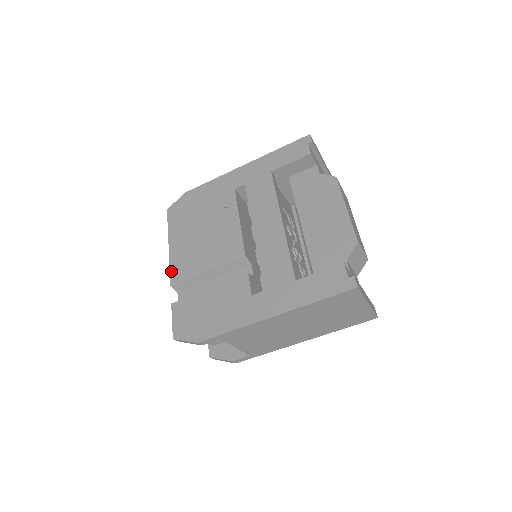
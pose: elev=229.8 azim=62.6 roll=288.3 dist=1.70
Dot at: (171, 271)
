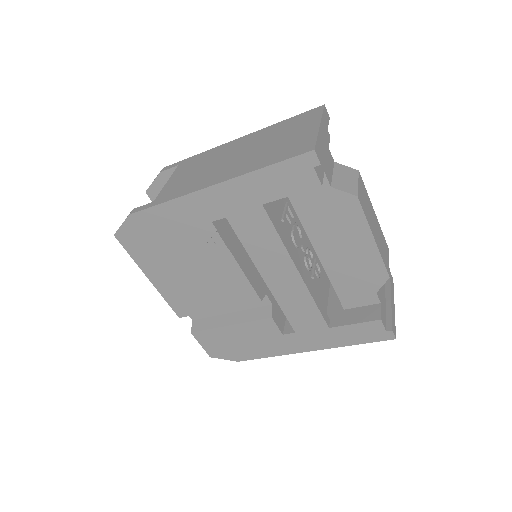
Dot at: (171, 306)
